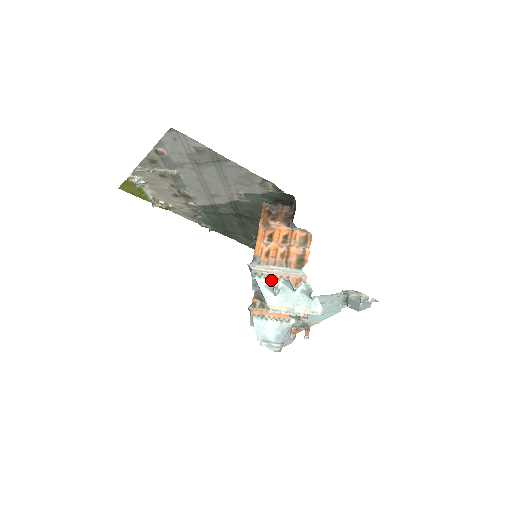
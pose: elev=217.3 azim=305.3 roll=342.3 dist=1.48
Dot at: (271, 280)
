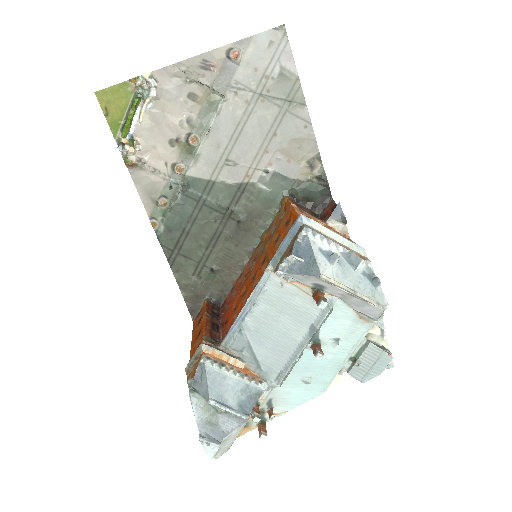
Dot at: (327, 245)
